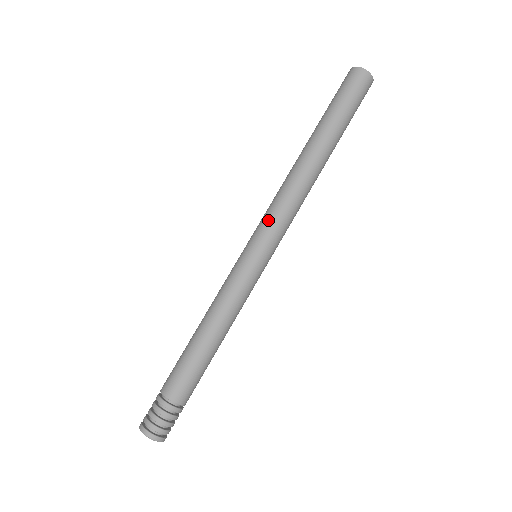
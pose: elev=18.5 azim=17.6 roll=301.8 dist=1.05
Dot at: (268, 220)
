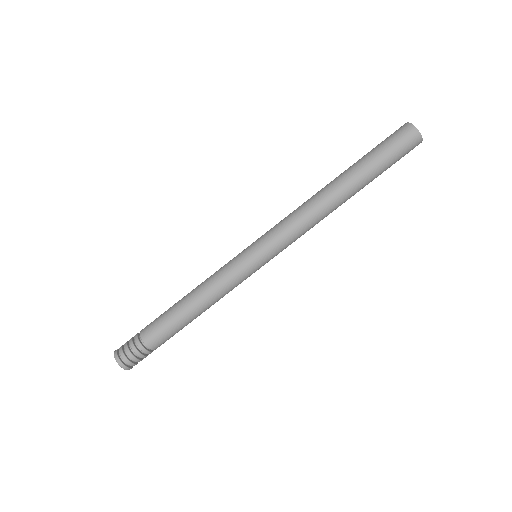
Dot at: (281, 237)
